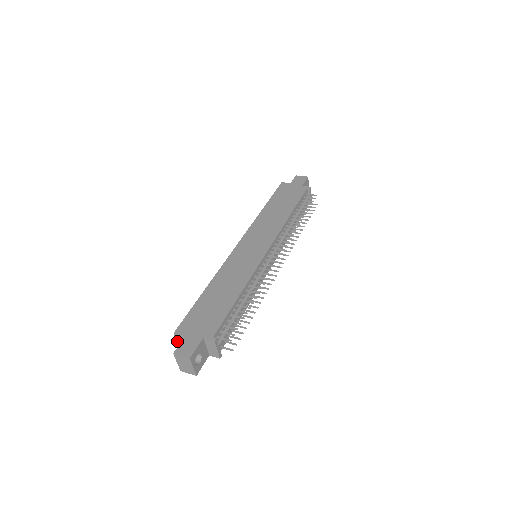
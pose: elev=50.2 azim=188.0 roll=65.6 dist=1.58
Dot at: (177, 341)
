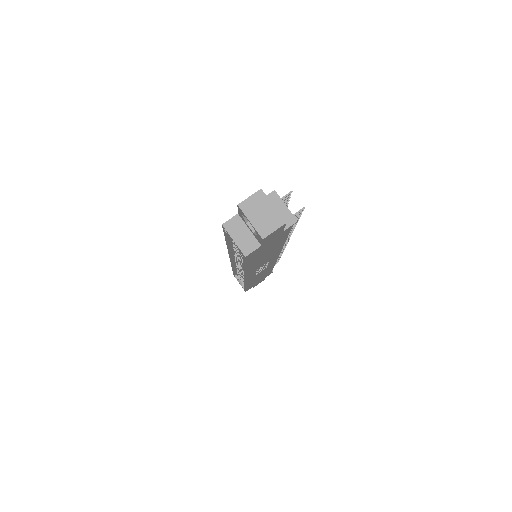
Dot at: (233, 238)
